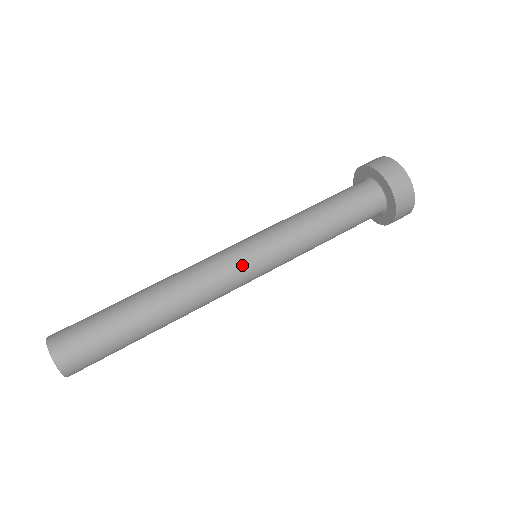
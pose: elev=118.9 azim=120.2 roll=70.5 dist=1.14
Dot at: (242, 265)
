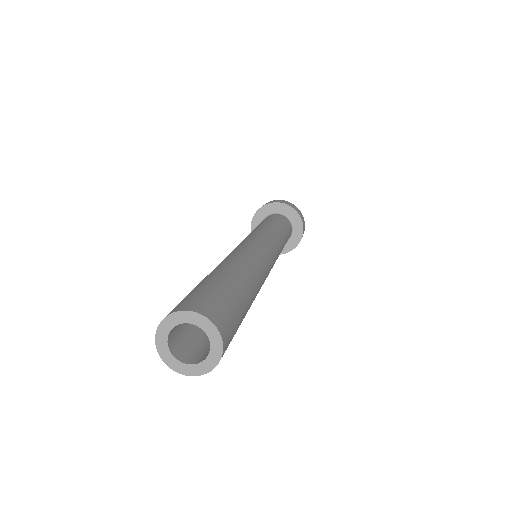
Dot at: (261, 244)
